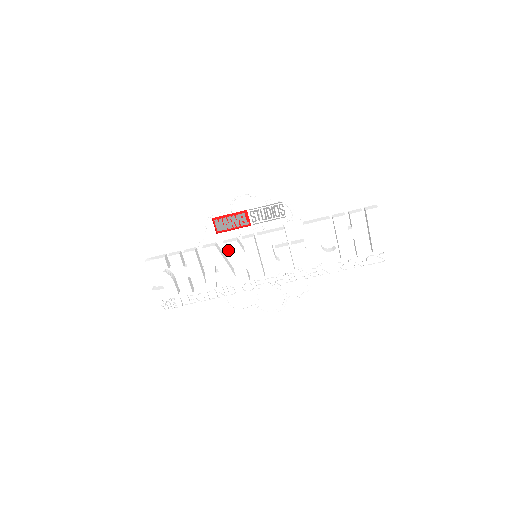
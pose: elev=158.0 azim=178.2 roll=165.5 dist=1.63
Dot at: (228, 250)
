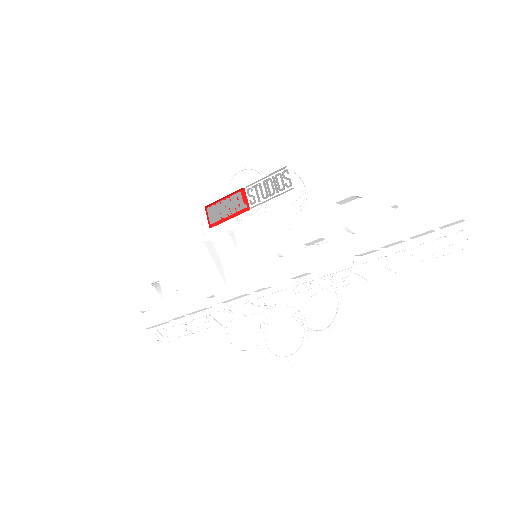
Dot at: (217, 246)
